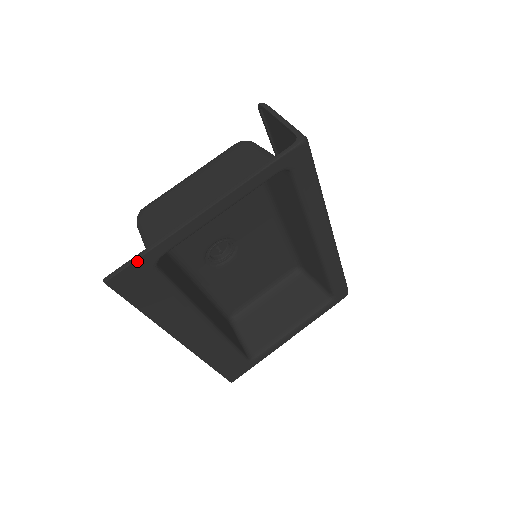
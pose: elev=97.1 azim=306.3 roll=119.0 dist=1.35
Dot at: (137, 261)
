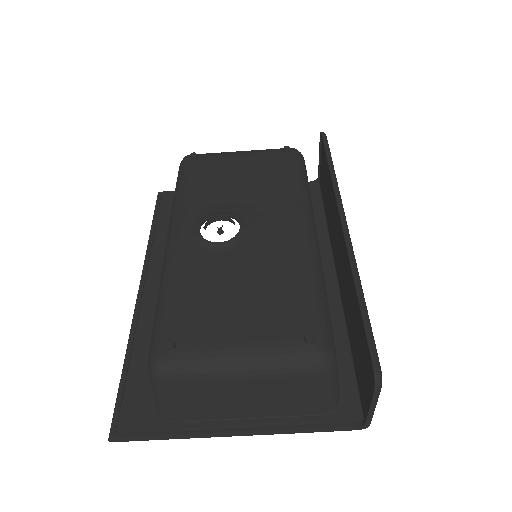
Dot at: (149, 438)
